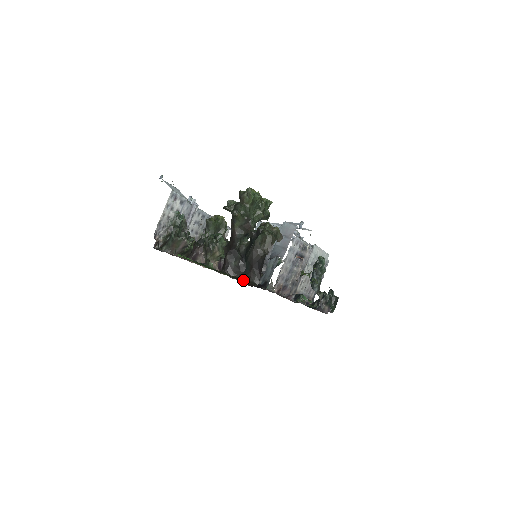
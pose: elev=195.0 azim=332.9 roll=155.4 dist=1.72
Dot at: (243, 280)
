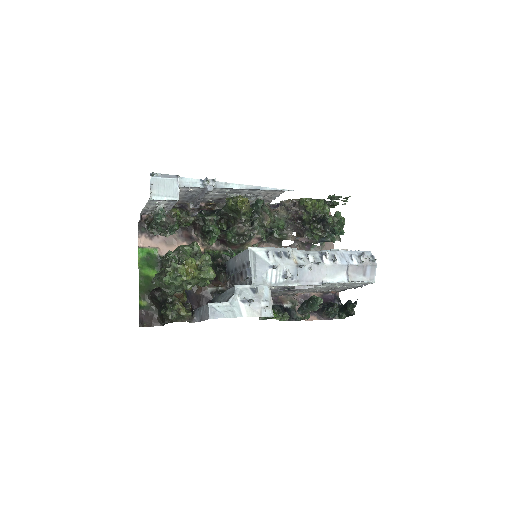
Dot at: (156, 315)
